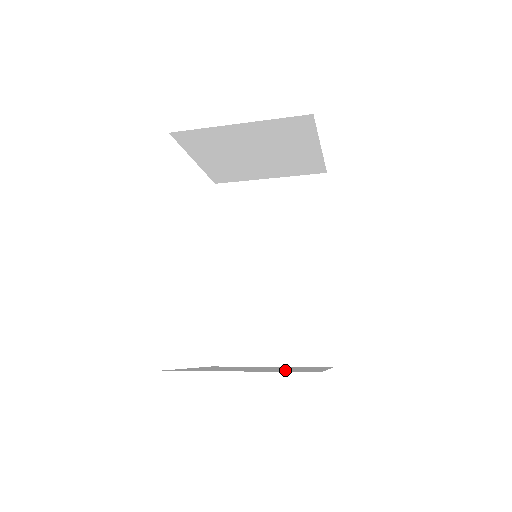
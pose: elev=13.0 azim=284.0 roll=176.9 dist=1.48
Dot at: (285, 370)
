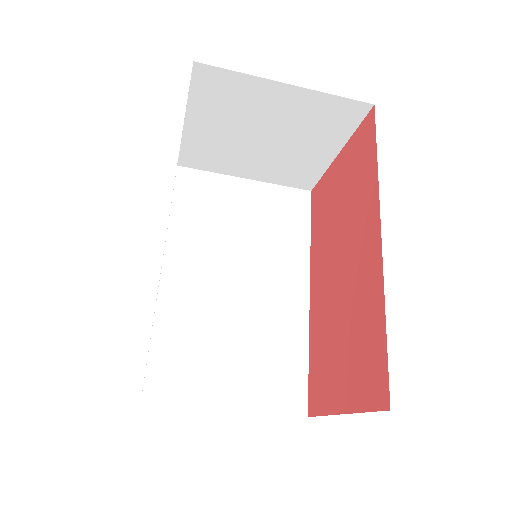
Dot at: occluded
